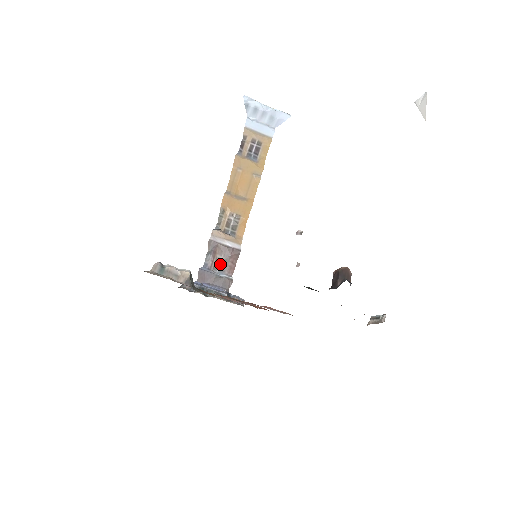
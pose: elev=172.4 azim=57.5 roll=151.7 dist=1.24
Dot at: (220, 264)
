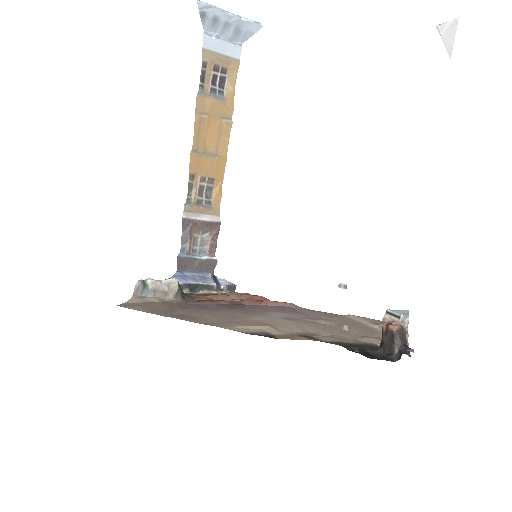
Dot at: (199, 244)
